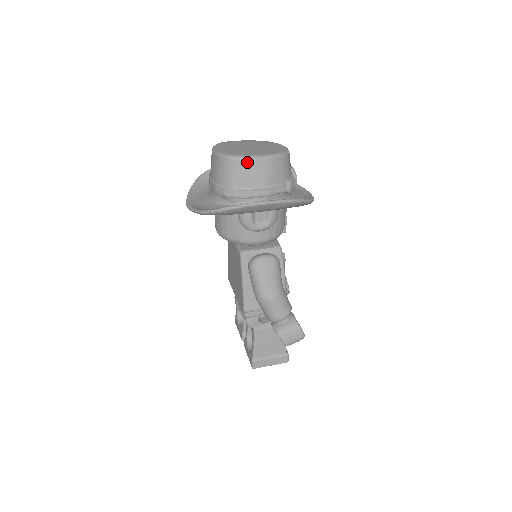
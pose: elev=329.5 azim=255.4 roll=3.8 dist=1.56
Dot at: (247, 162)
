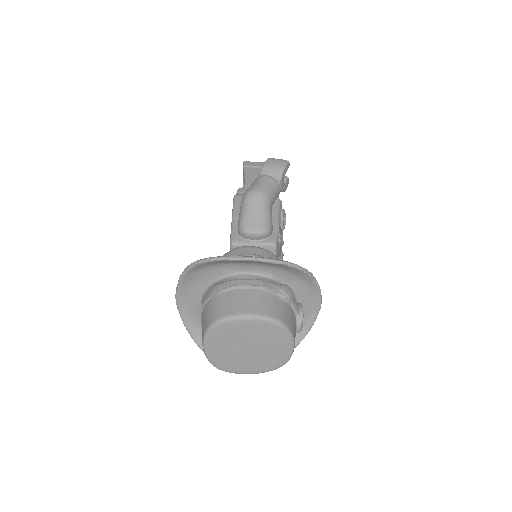
Dot at: occluded
